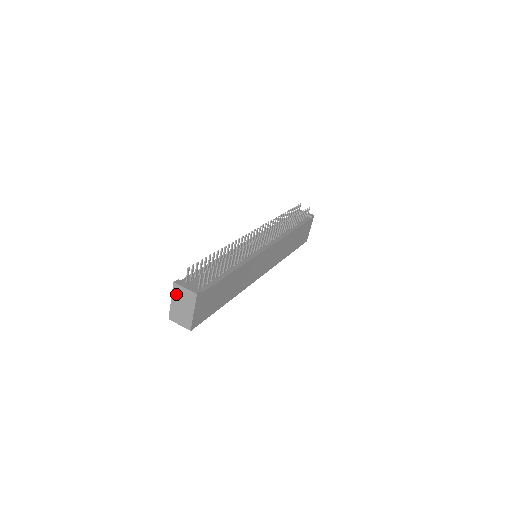
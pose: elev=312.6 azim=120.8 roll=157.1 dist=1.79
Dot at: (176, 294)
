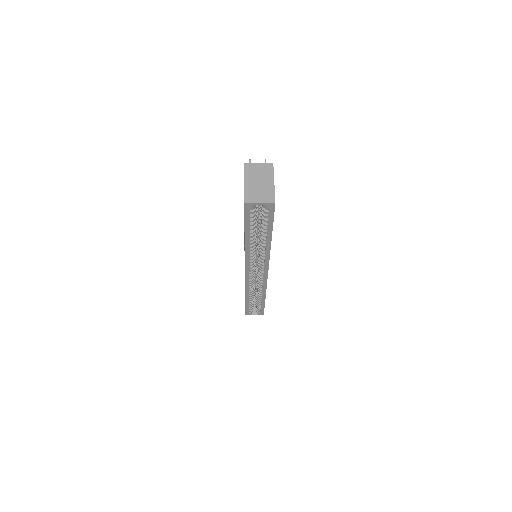
Dot at: (249, 173)
